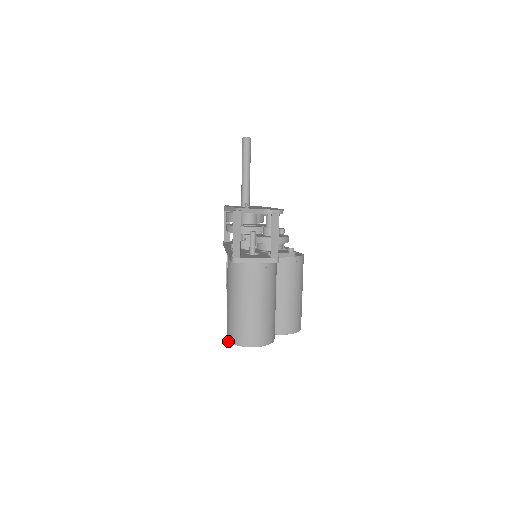
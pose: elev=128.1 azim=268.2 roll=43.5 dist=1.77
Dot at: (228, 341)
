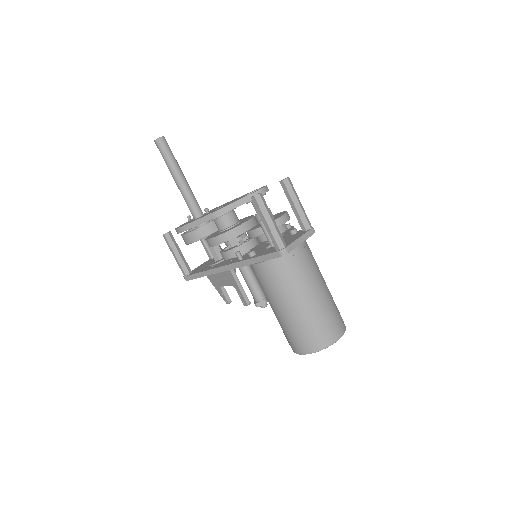
Dot at: (310, 353)
